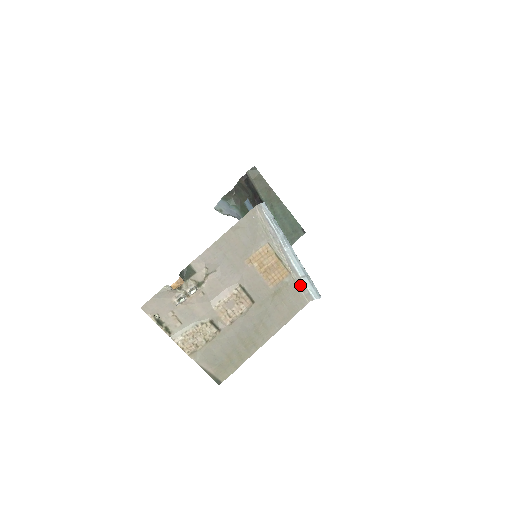
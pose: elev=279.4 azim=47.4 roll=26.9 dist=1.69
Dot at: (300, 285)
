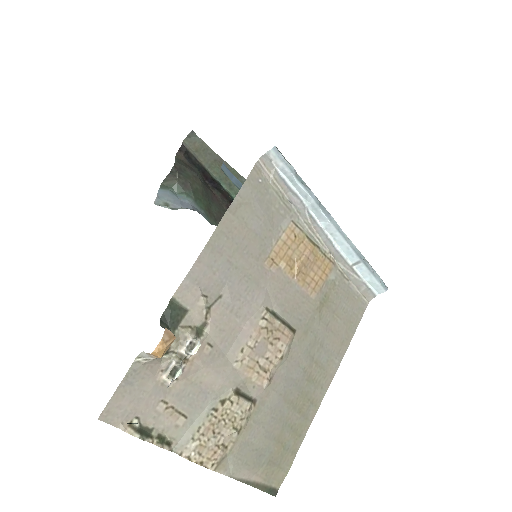
Dot at: (352, 279)
